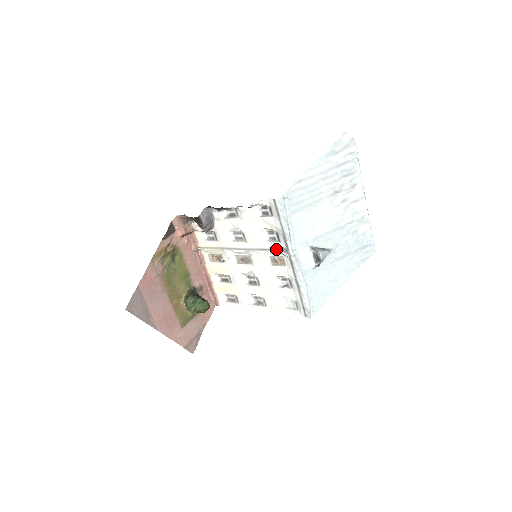
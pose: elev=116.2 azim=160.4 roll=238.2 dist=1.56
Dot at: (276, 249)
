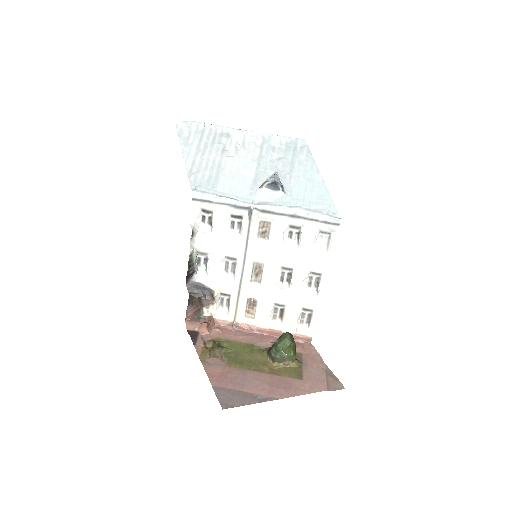
Dot at: (249, 225)
